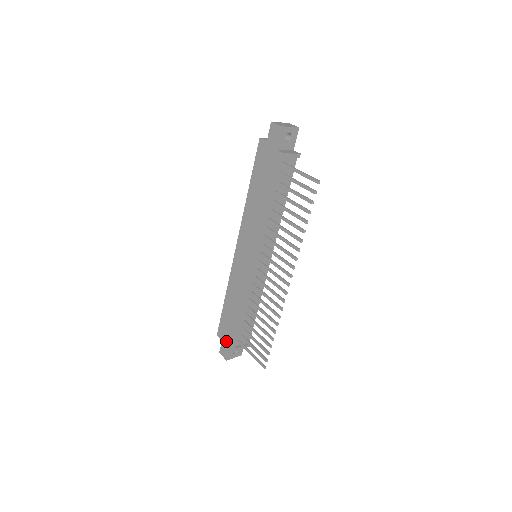
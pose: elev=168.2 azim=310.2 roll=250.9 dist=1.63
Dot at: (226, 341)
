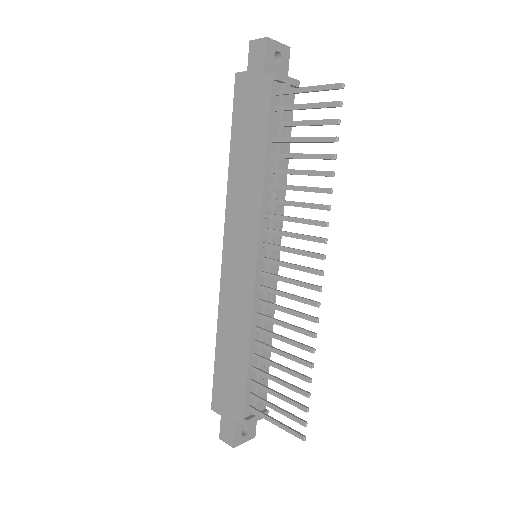
Dot at: (228, 413)
